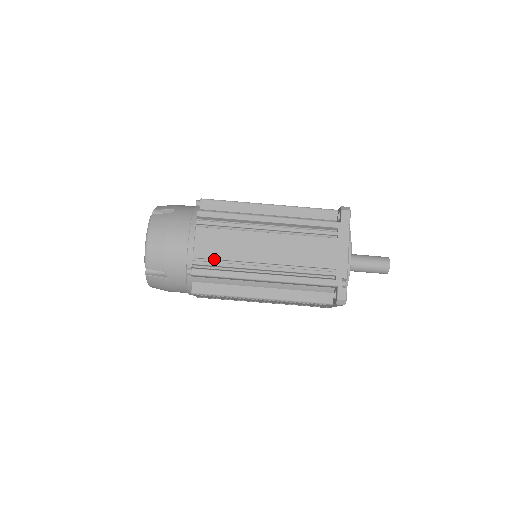
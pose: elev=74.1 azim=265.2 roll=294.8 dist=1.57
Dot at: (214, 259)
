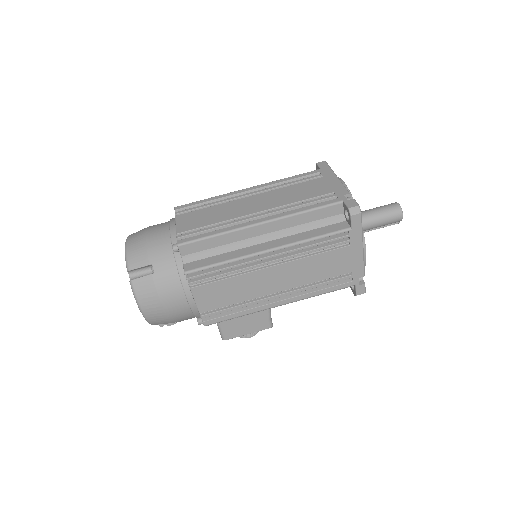
Dot at: (200, 228)
